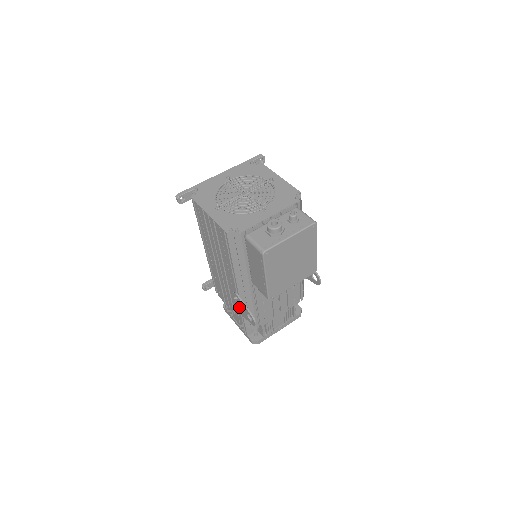
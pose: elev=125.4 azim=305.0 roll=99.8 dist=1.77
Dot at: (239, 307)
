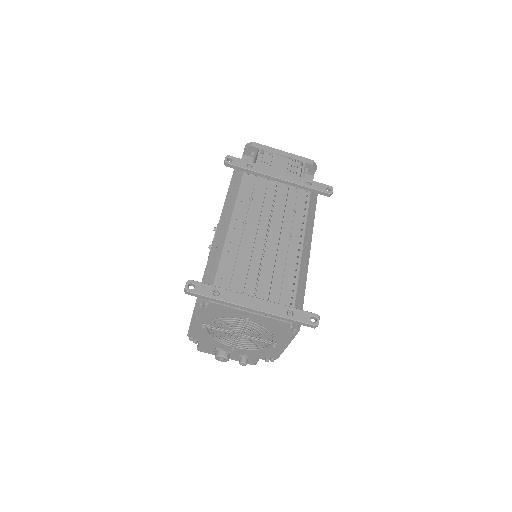
Dot at: occluded
